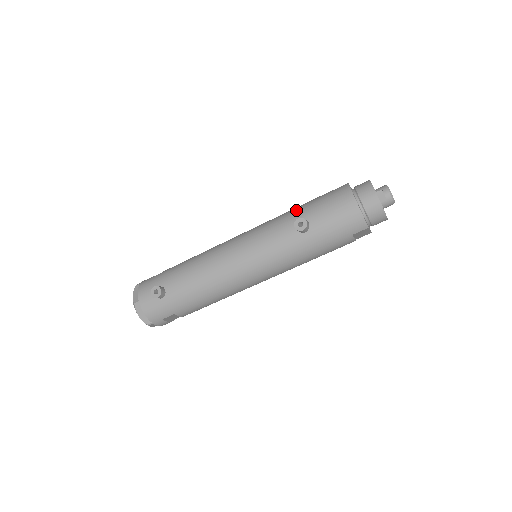
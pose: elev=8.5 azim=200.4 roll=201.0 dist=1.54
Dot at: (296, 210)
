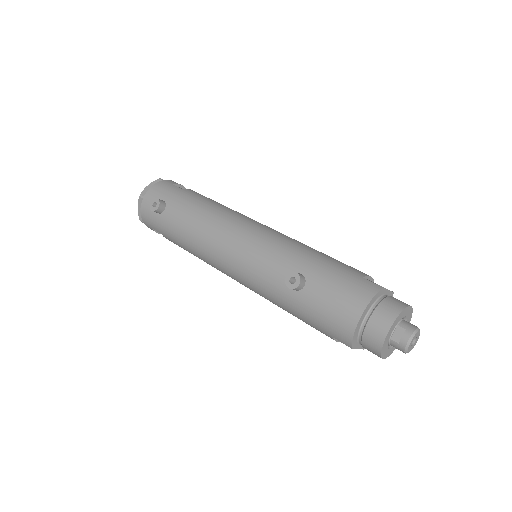
Dot at: (312, 259)
